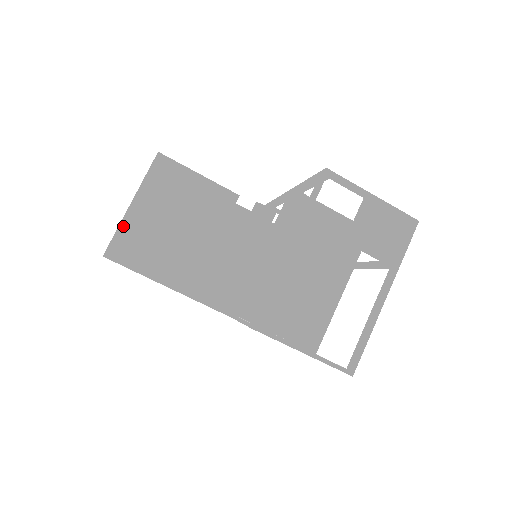
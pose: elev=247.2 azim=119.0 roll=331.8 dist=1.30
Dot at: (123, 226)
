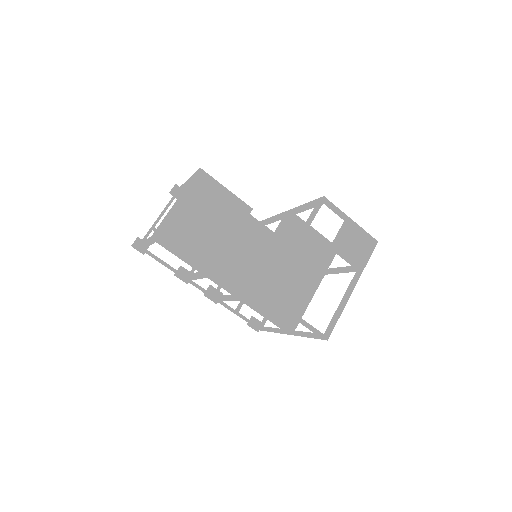
Dot at: (169, 217)
